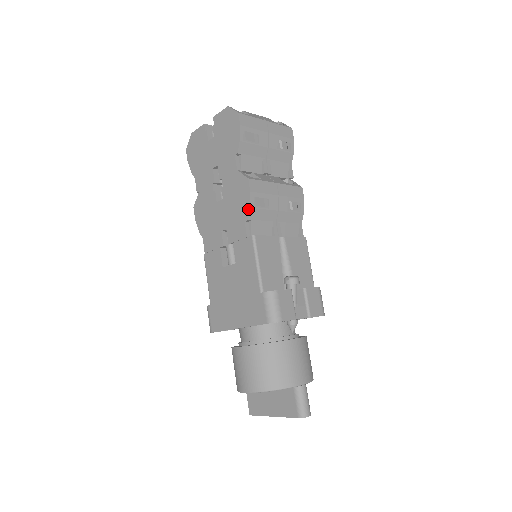
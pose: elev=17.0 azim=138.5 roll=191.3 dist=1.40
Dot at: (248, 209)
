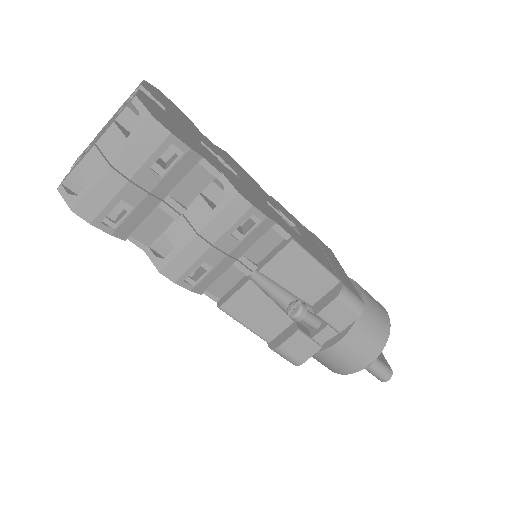
Dot at: (191, 290)
